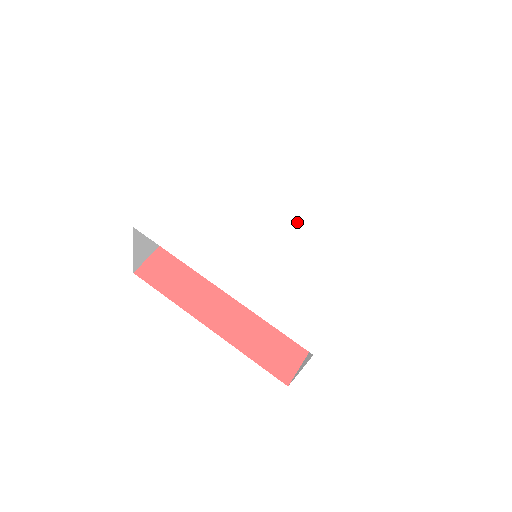
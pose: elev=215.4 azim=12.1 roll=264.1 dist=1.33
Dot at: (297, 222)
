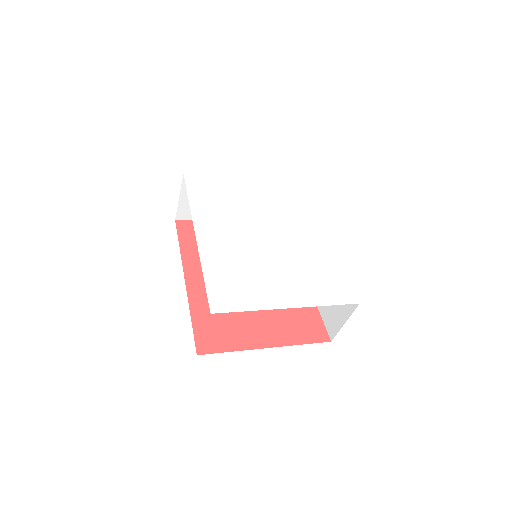
Dot at: (298, 245)
